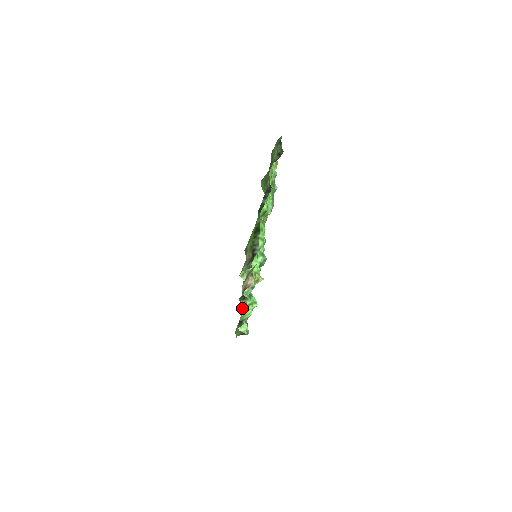
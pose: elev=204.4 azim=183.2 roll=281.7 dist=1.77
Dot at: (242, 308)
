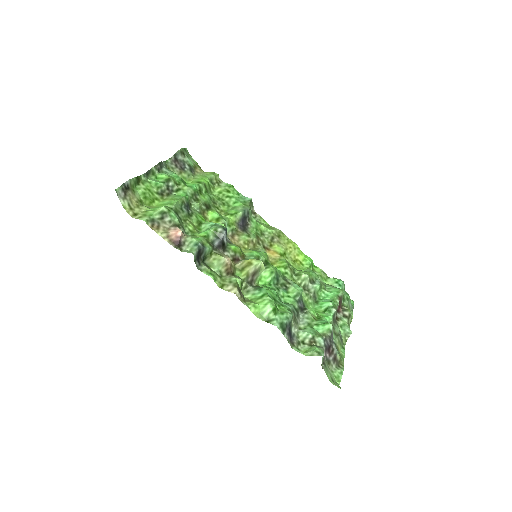
Dot at: (229, 290)
